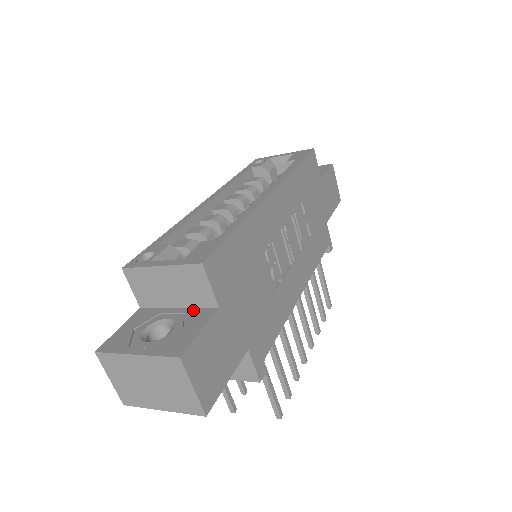
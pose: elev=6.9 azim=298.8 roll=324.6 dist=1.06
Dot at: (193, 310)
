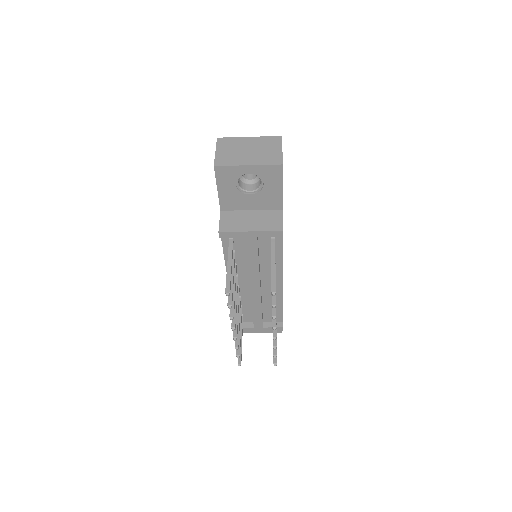
Dot at: occluded
